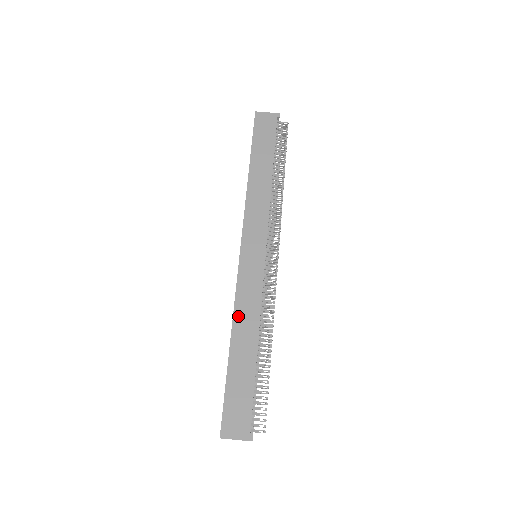
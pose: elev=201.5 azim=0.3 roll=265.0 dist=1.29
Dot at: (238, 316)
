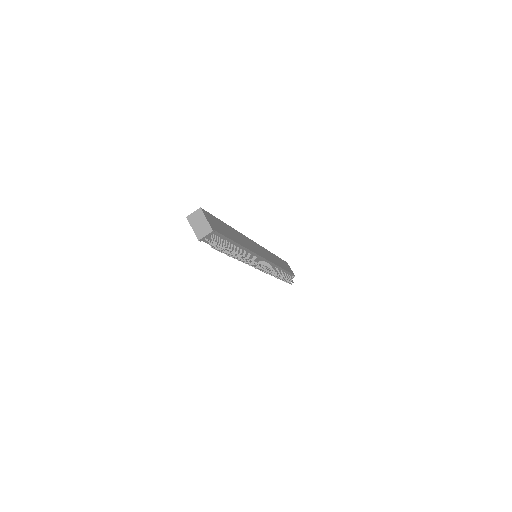
Dot at: (241, 235)
